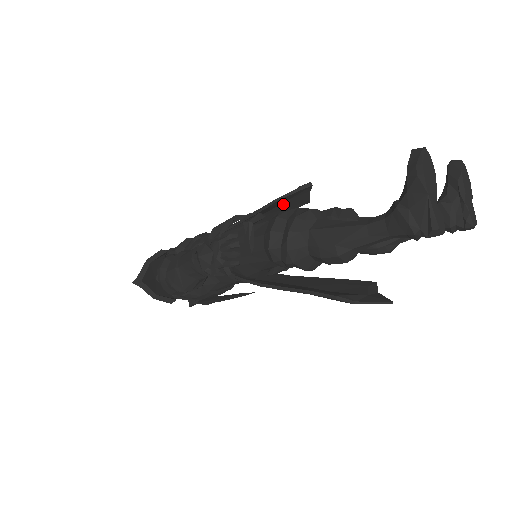
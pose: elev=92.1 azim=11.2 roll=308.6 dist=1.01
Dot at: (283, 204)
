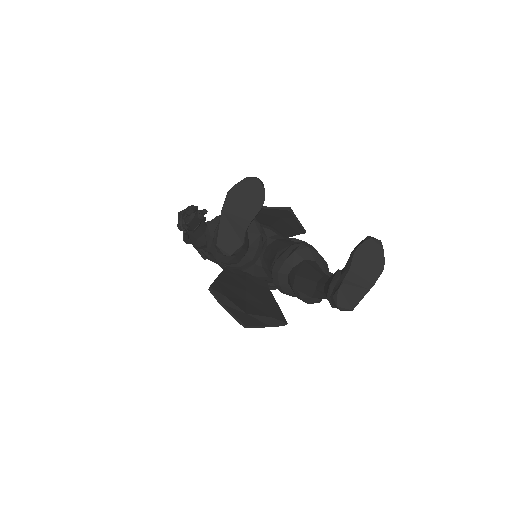
Dot at: (281, 221)
